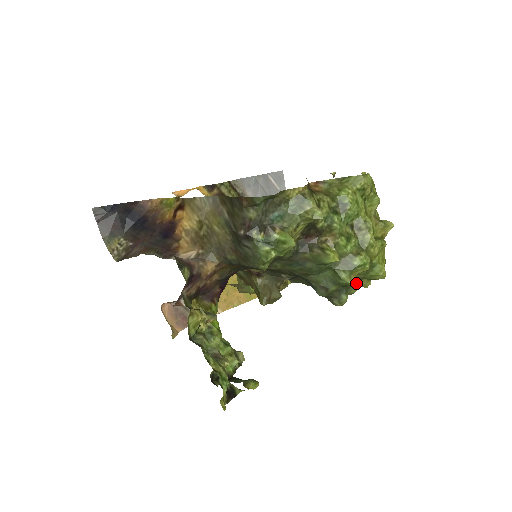
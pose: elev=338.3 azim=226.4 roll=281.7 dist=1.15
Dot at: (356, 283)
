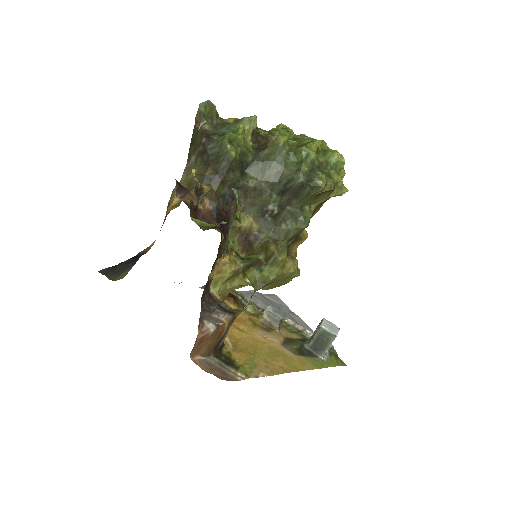
Dot at: (327, 176)
